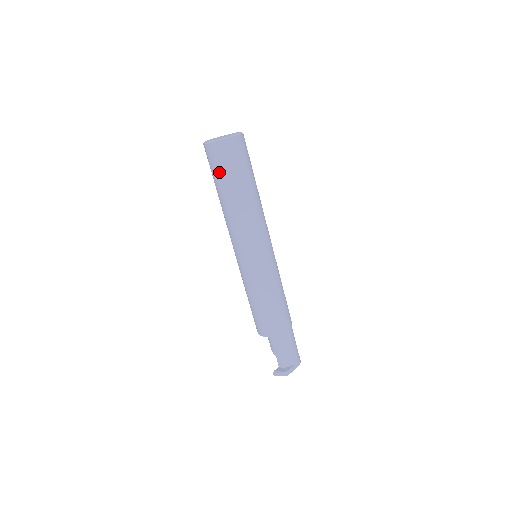
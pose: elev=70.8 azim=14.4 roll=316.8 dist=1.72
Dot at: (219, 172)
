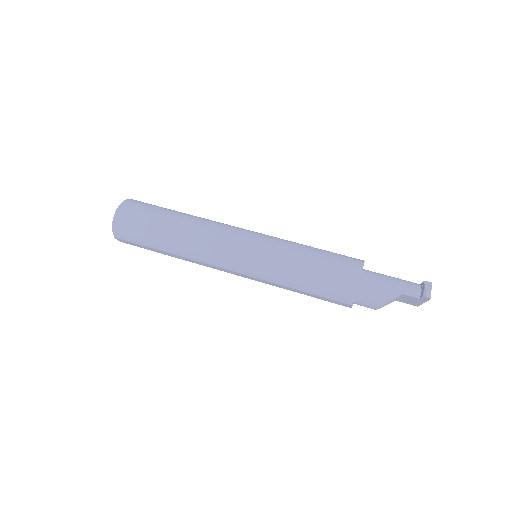
Dot at: (147, 215)
